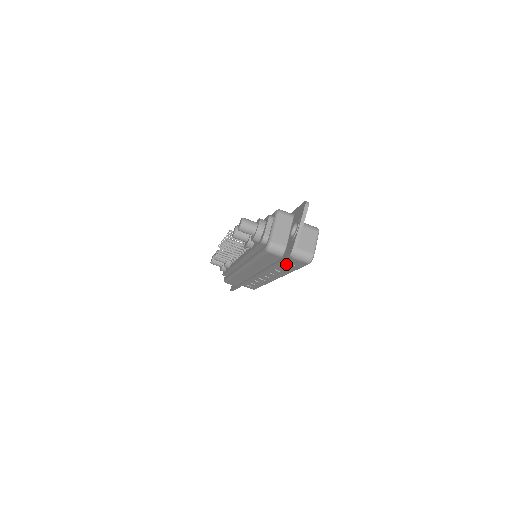
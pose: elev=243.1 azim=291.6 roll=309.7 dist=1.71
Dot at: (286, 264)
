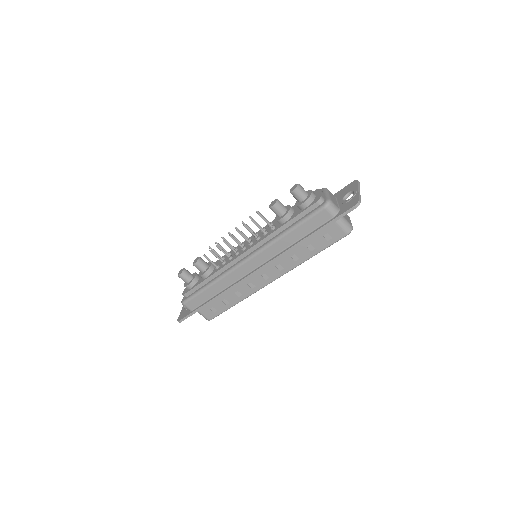
Dot at: (318, 239)
